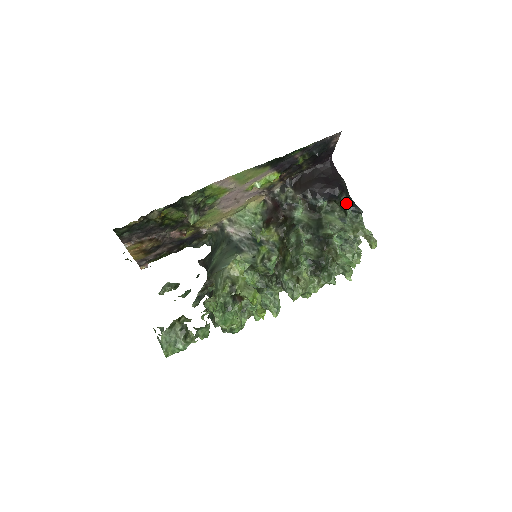
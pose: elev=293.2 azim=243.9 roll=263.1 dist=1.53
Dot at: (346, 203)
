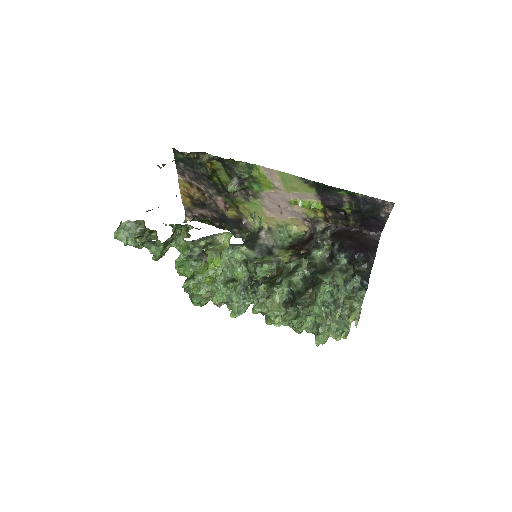
Dot at: (361, 272)
